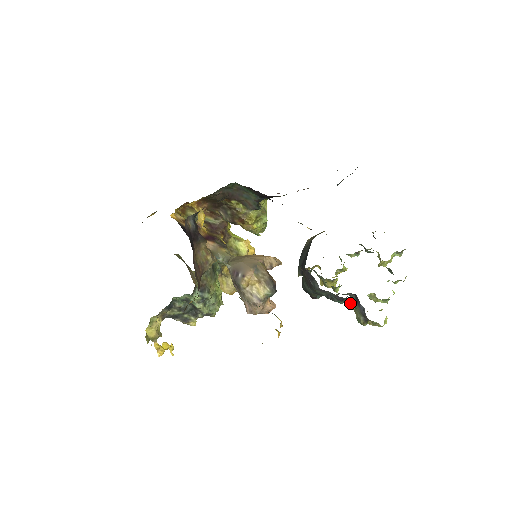
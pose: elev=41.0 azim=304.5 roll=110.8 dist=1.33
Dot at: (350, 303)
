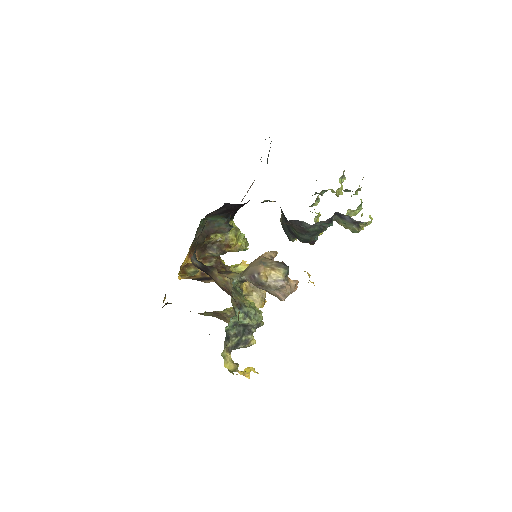
Dot at: (339, 224)
